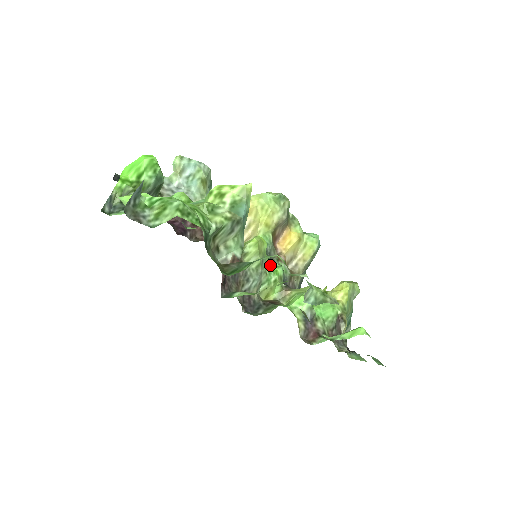
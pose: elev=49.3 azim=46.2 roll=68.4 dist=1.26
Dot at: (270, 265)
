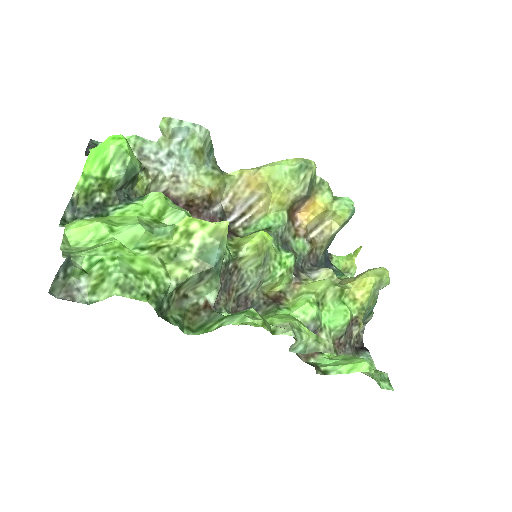
Dot at: (277, 258)
